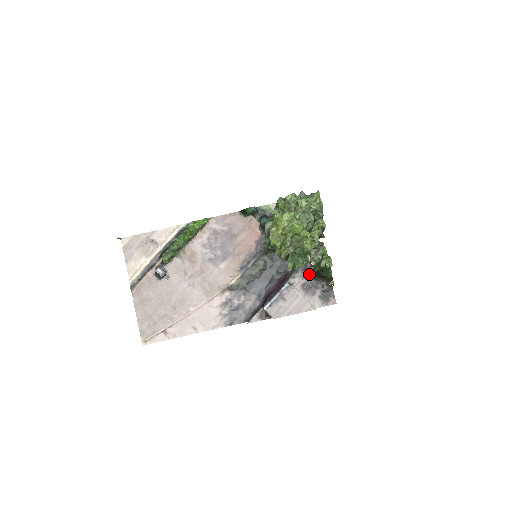
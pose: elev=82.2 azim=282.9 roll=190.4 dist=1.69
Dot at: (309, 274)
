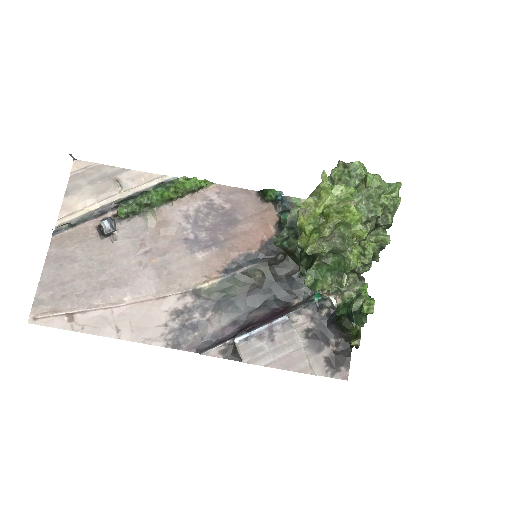
Dot at: (323, 317)
